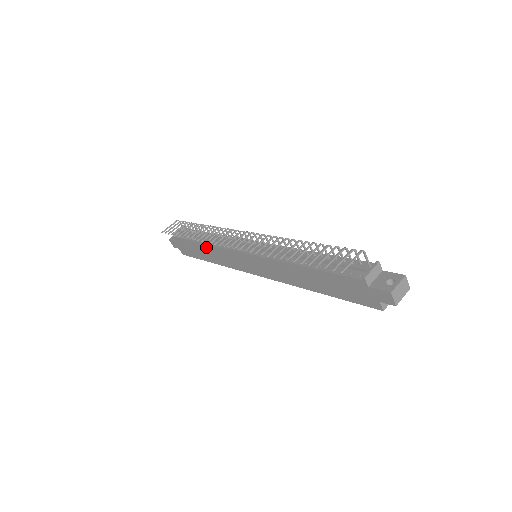
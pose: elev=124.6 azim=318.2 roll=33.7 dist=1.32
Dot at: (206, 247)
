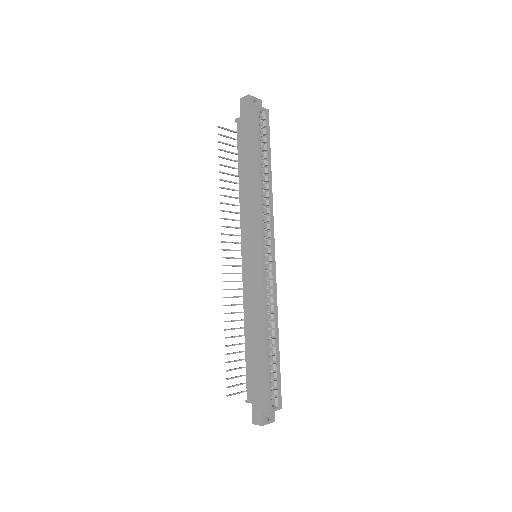
Dot at: (247, 330)
